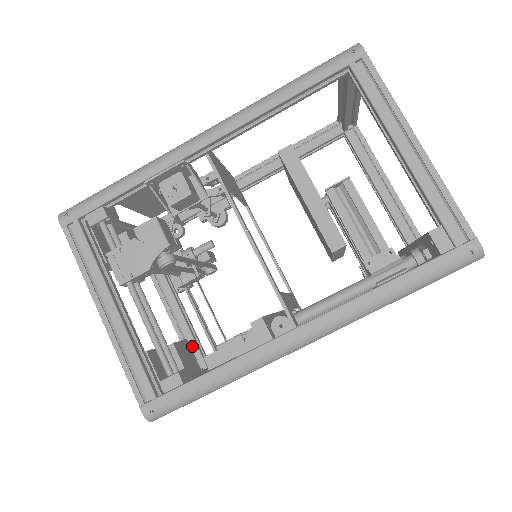
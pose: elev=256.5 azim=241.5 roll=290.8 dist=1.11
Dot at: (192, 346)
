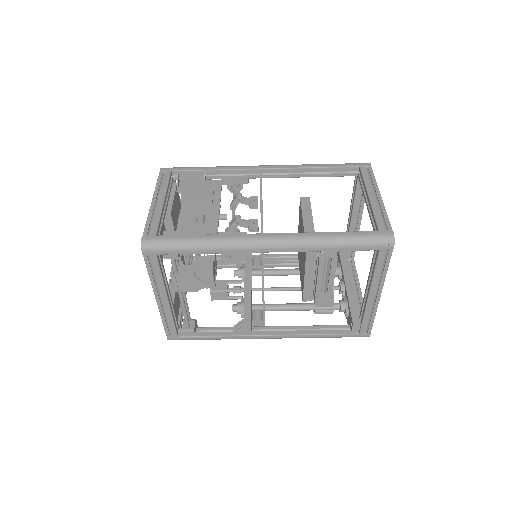
Dot at: occluded
